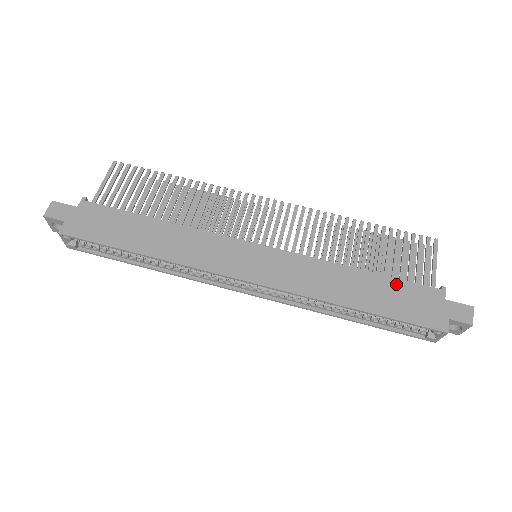
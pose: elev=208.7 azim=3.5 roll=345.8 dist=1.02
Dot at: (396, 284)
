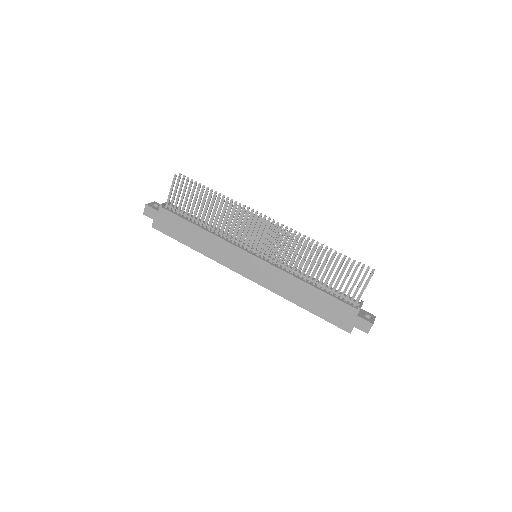
Dot at: (330, 299)
